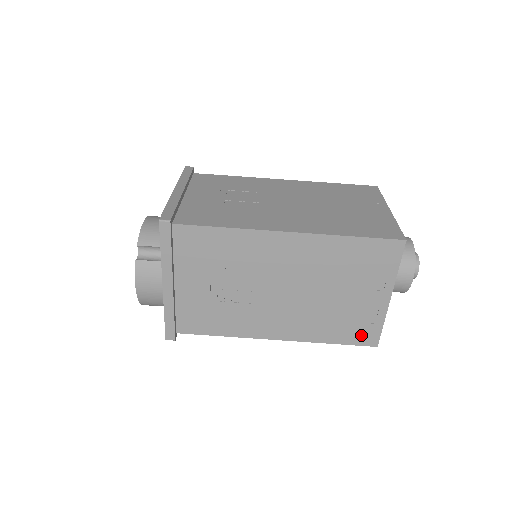
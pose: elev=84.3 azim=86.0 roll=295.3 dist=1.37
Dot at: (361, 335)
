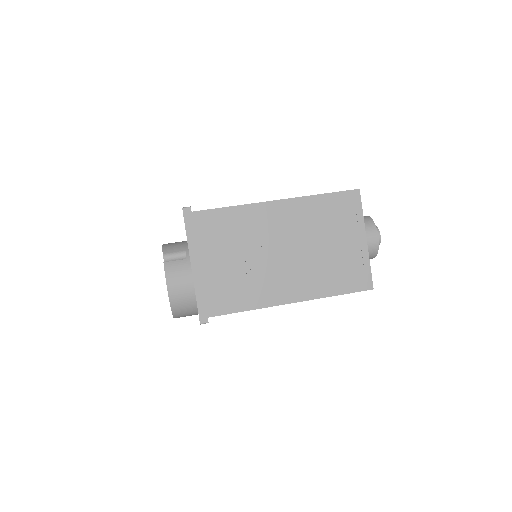
Dot at: (357, 281)
